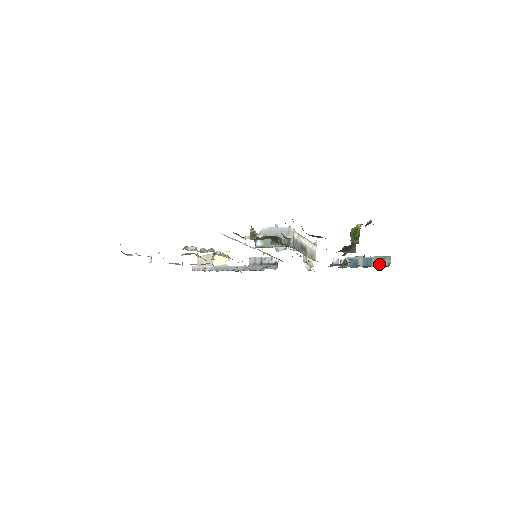
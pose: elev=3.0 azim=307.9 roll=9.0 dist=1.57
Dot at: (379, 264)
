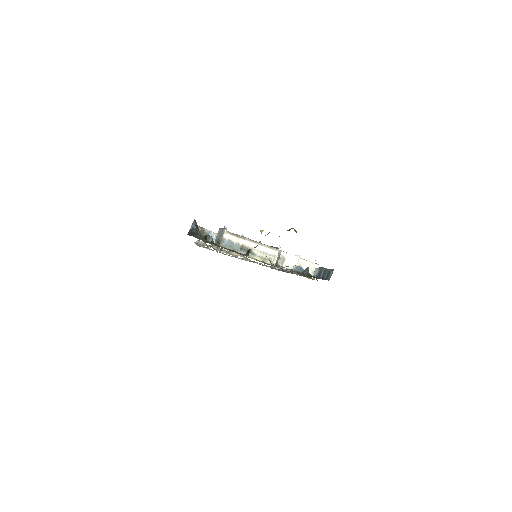
Dot at: (326, 277)
